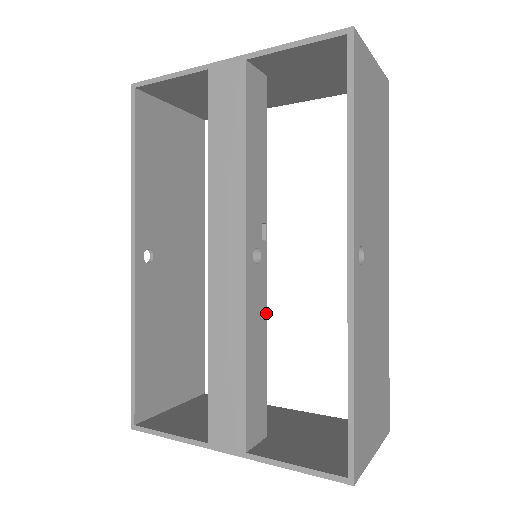
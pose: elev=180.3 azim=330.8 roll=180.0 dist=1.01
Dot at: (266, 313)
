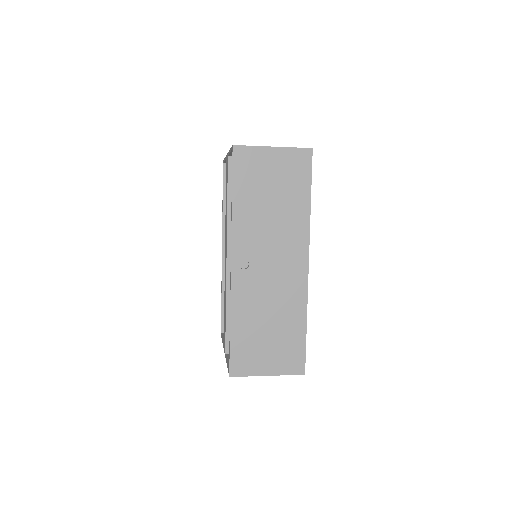
Dot at: occluded
